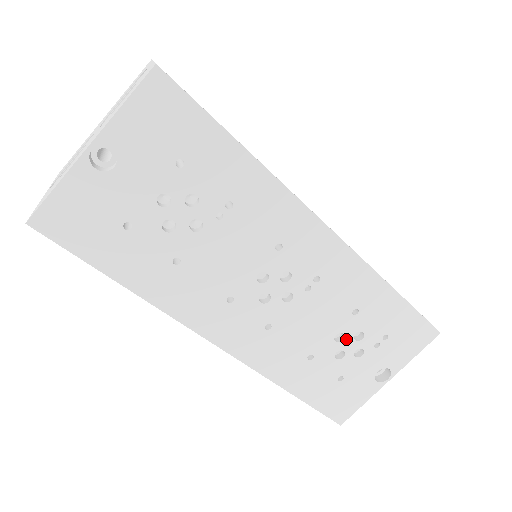
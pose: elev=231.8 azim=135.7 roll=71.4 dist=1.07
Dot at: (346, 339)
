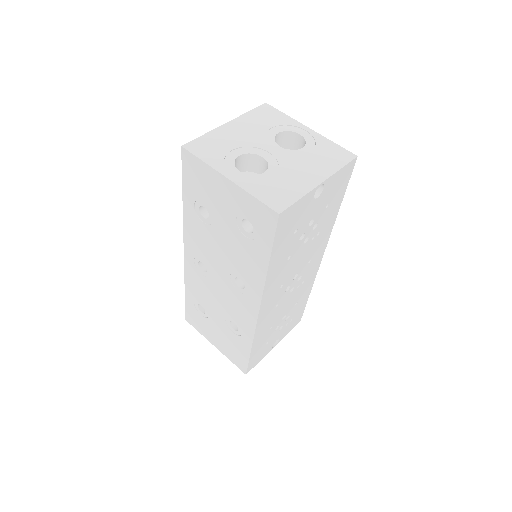
Dot at: (284, 319)
